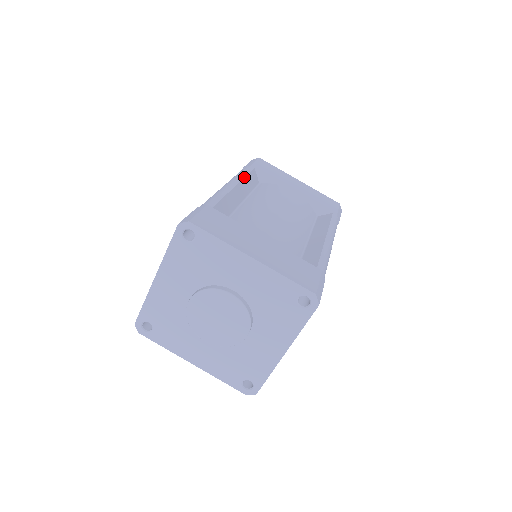
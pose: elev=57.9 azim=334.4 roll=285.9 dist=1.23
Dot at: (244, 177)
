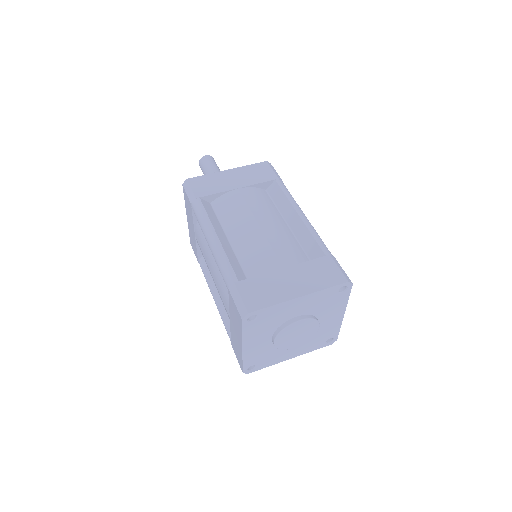
Dot at: (209, 219)
